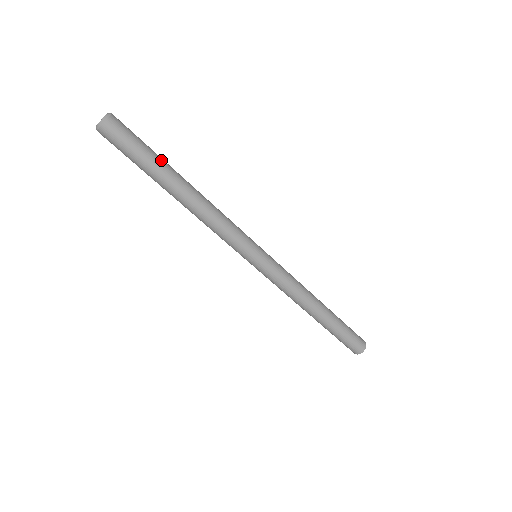
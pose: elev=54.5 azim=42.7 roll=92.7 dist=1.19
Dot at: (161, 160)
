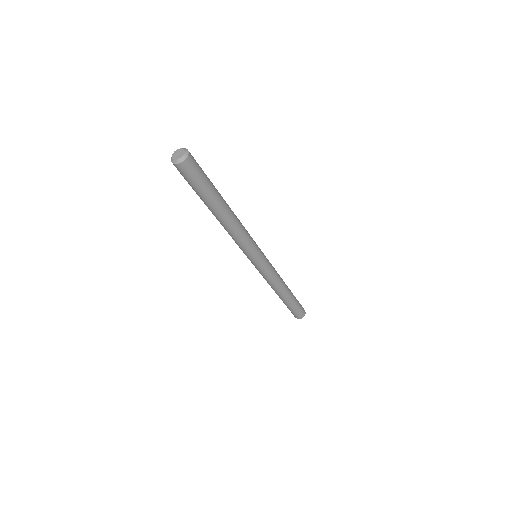
Dot at: (213, 185)
